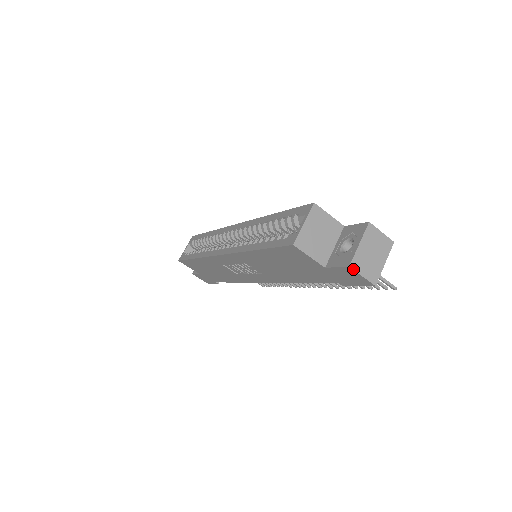
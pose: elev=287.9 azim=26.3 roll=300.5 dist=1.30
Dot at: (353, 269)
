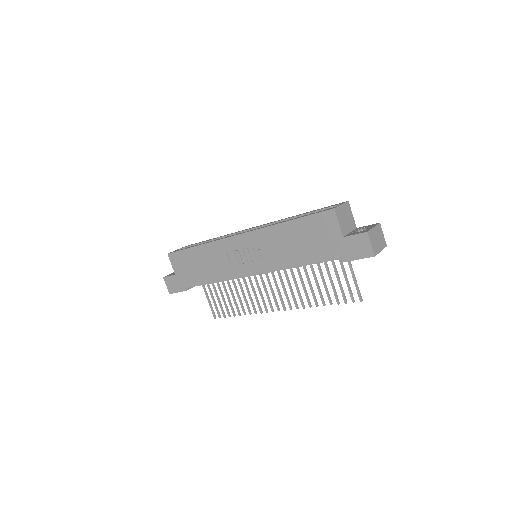
Dot at: (368, 235)
